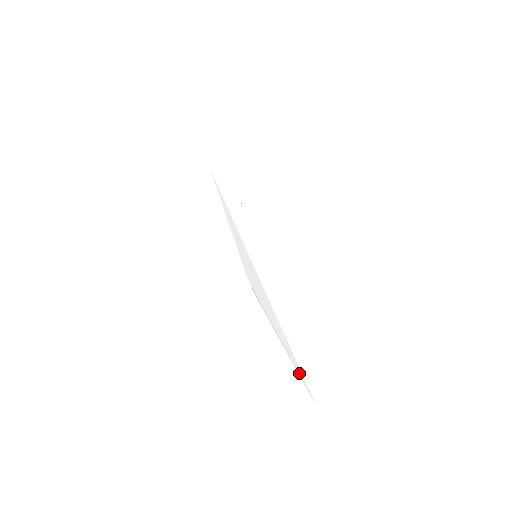
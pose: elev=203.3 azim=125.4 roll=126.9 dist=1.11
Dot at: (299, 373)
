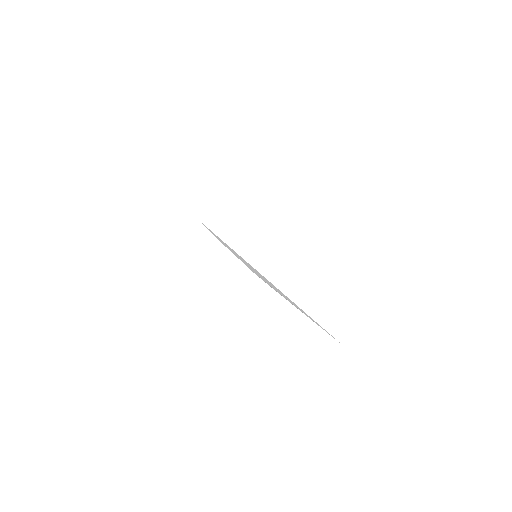
Dot at: (318, 325)
